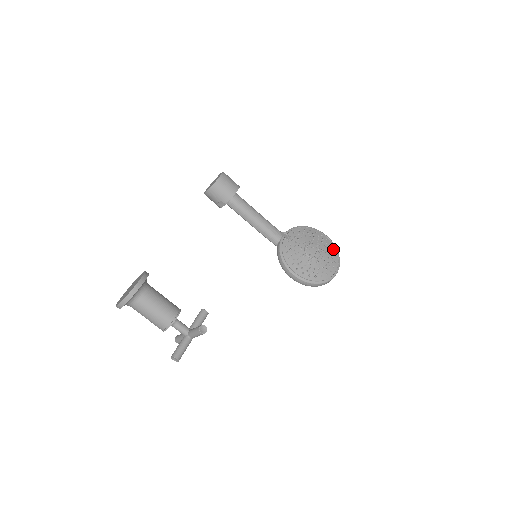
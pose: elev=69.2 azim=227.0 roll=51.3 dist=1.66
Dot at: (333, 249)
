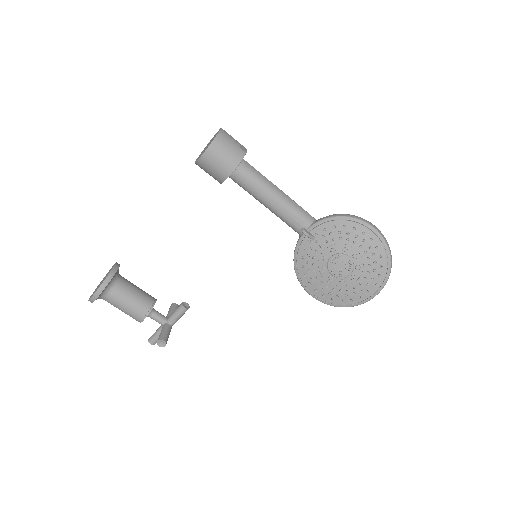
Dot at: (380, 265)
